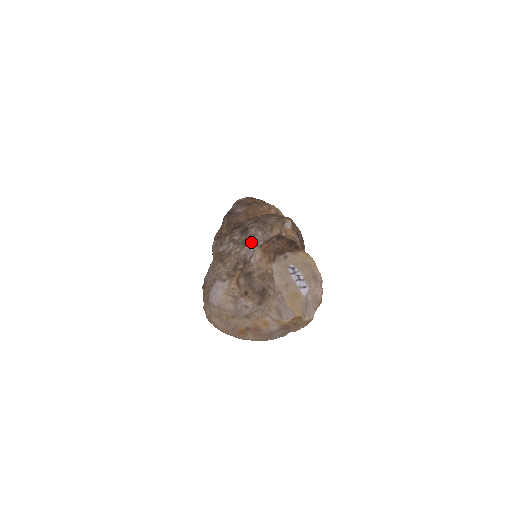
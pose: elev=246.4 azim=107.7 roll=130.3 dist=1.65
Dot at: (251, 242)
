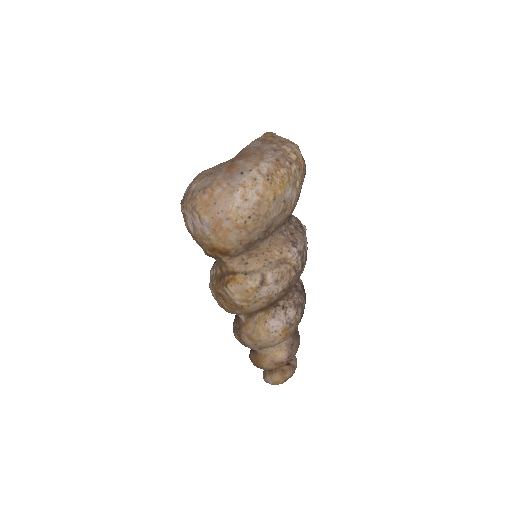
Dot at: occluded
